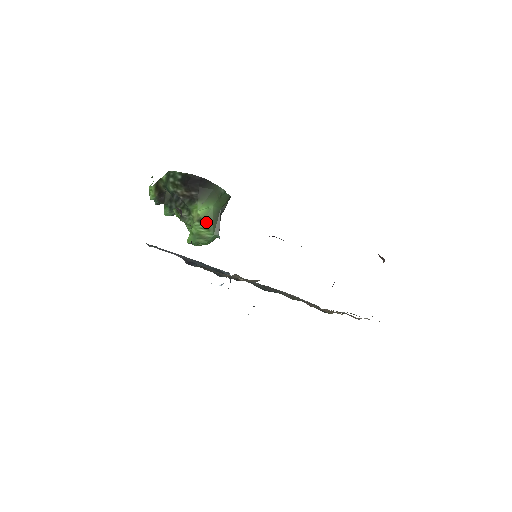
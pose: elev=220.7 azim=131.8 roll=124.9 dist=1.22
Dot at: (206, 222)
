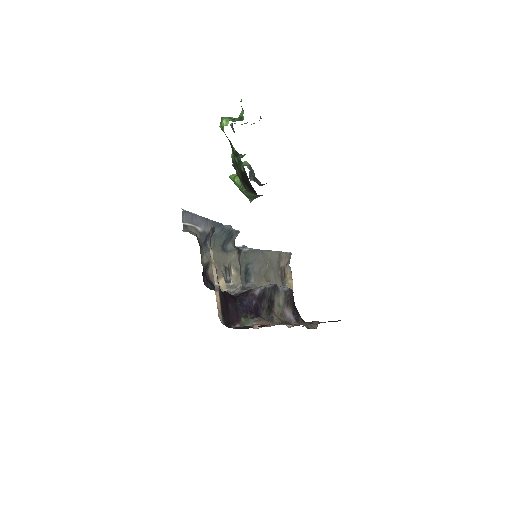
Dot at: (247, 193)
